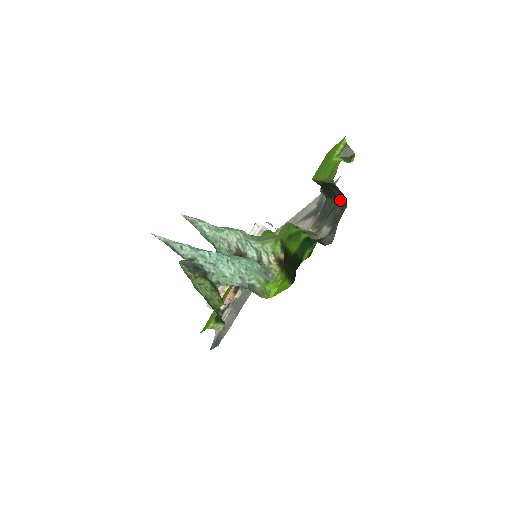
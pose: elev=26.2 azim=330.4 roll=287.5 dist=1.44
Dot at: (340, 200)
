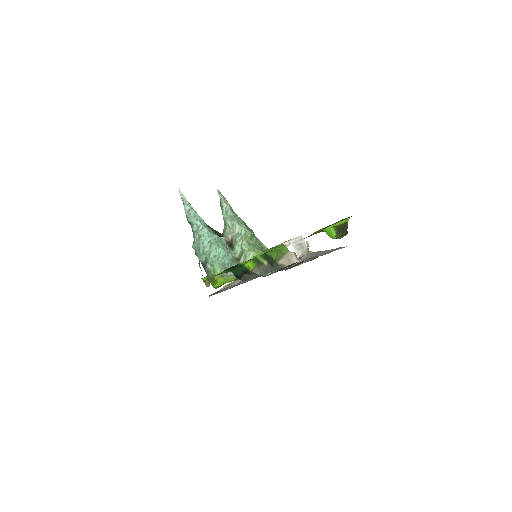
Dot at: occluded
